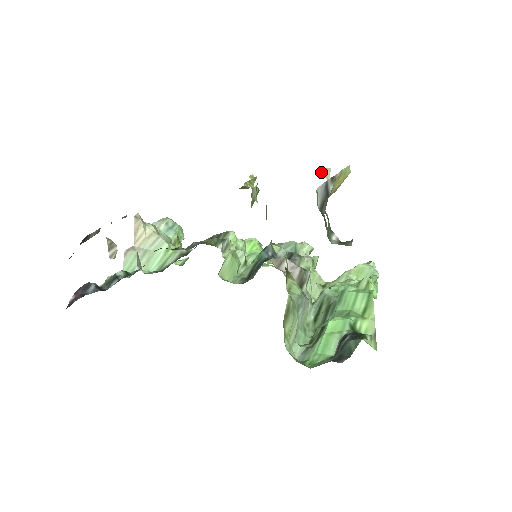
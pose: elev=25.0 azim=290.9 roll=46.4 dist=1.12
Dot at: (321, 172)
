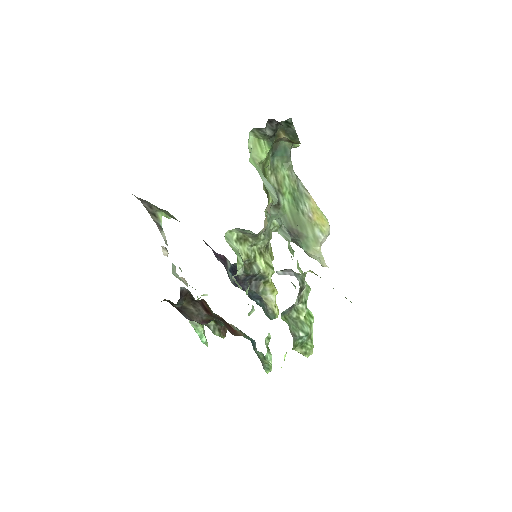
Dot at: occluded
